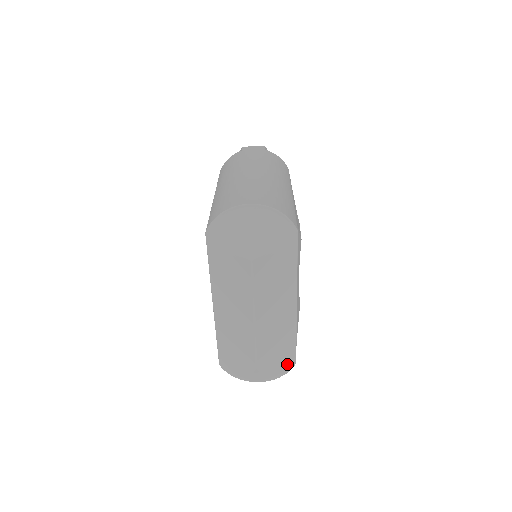
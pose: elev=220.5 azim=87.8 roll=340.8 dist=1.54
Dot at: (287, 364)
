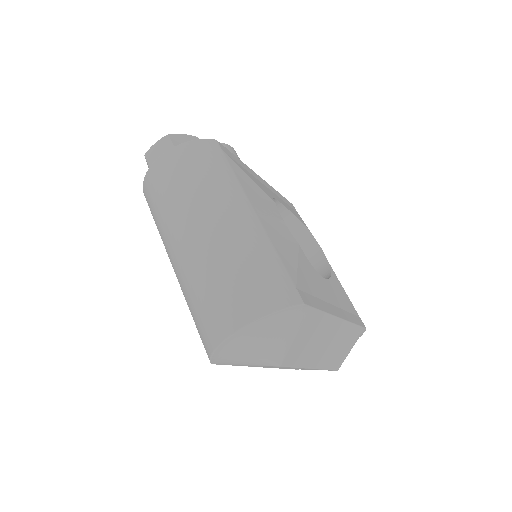
Dot at: occluded
